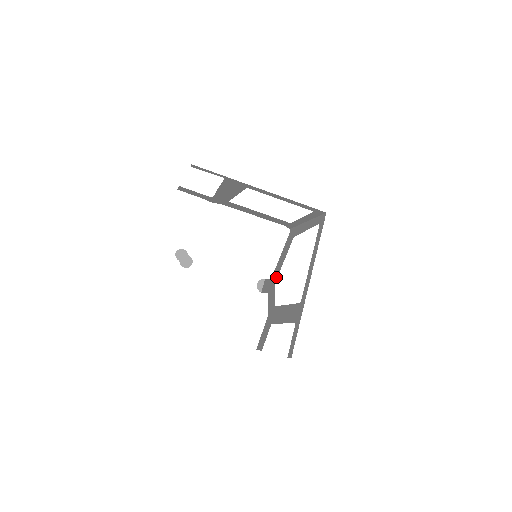
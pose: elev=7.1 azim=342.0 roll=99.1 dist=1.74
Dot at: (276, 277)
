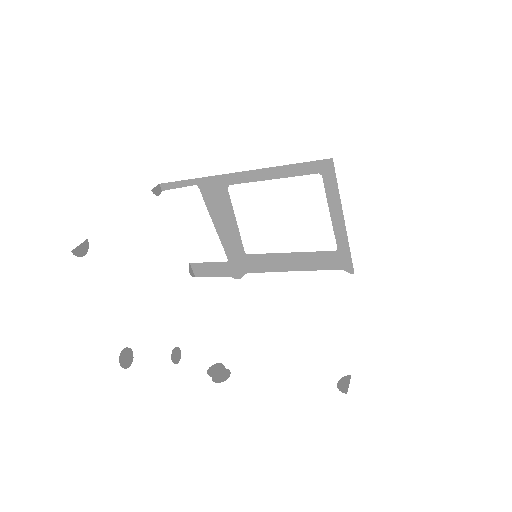
Dot at: occluded
